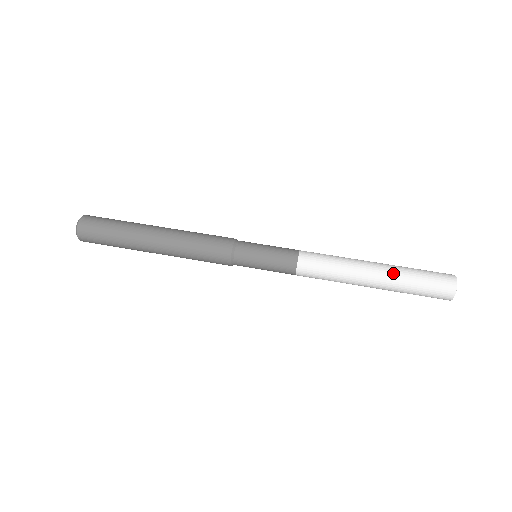
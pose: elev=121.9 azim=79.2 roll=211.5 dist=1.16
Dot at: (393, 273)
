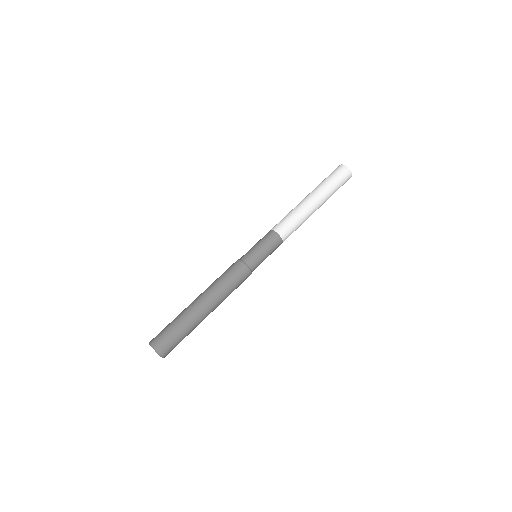
Dot at: (318, 190)
